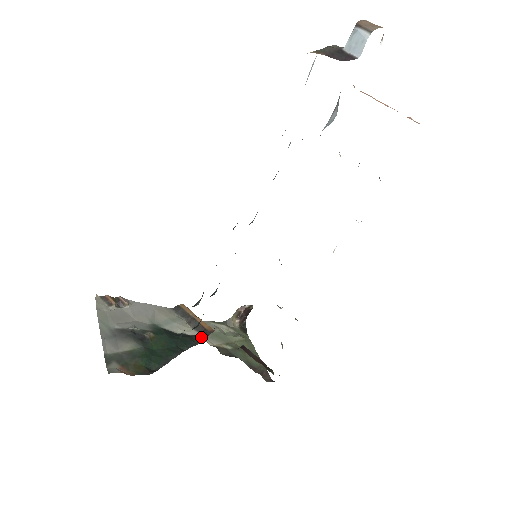
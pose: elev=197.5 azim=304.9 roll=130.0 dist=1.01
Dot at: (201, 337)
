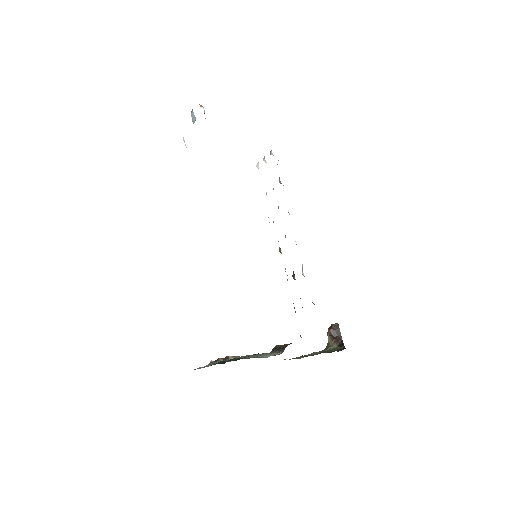
Dot at: occluded
